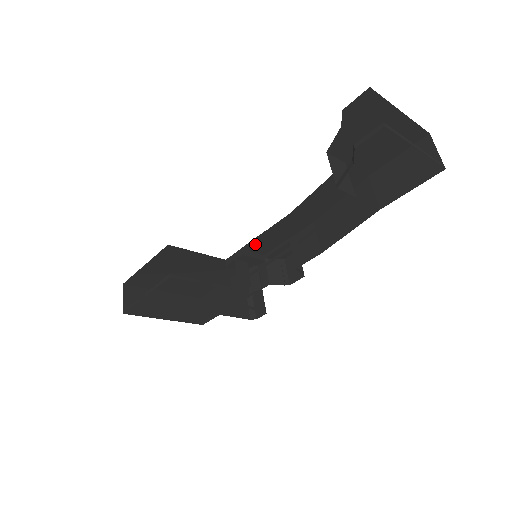
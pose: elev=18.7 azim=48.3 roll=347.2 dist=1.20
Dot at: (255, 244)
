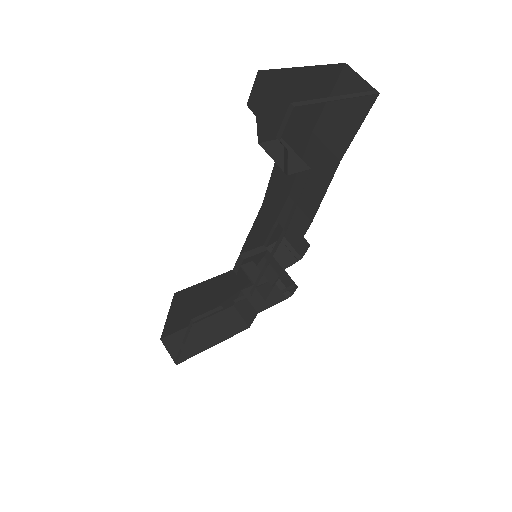
Dot at: (249, 243)
